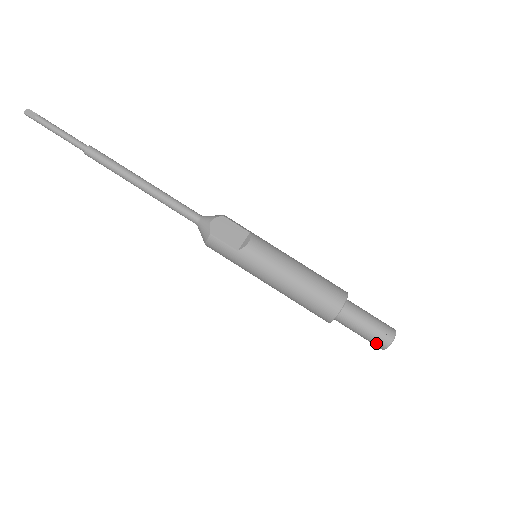
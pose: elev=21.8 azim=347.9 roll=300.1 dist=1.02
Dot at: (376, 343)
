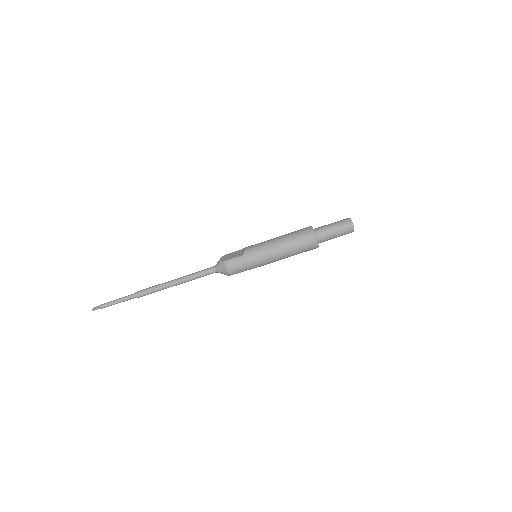
Dot at: (346, 228)
